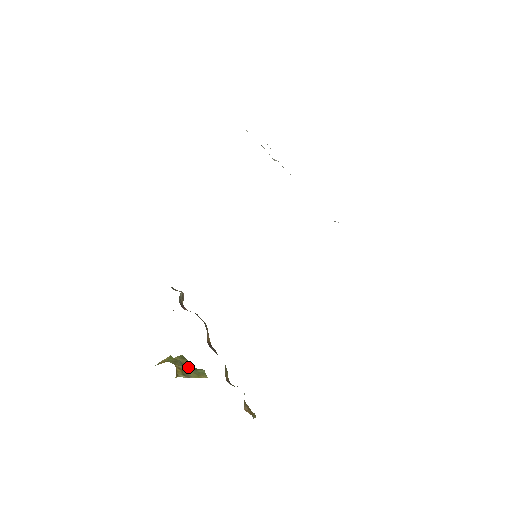
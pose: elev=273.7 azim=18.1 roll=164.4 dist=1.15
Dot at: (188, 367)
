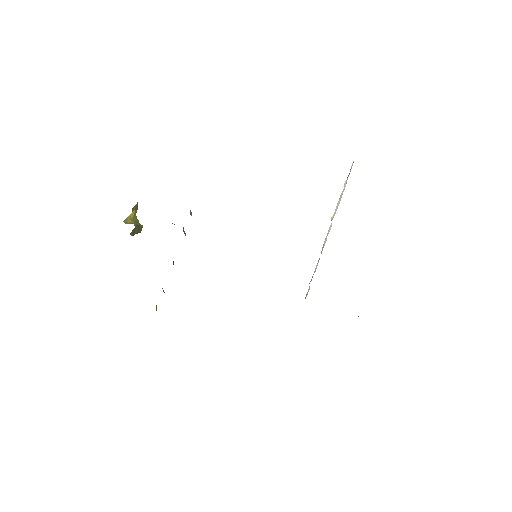
Dot at: (138, 224)
